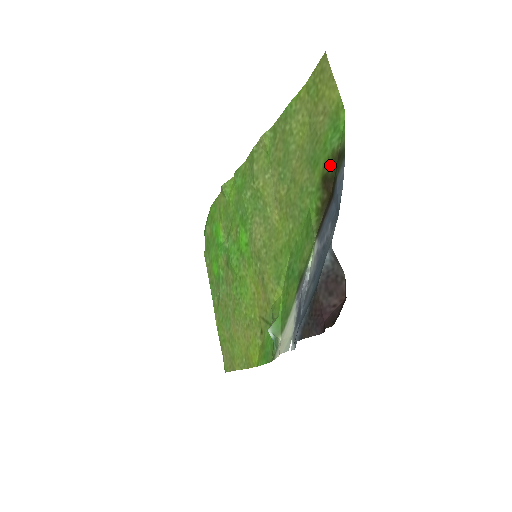
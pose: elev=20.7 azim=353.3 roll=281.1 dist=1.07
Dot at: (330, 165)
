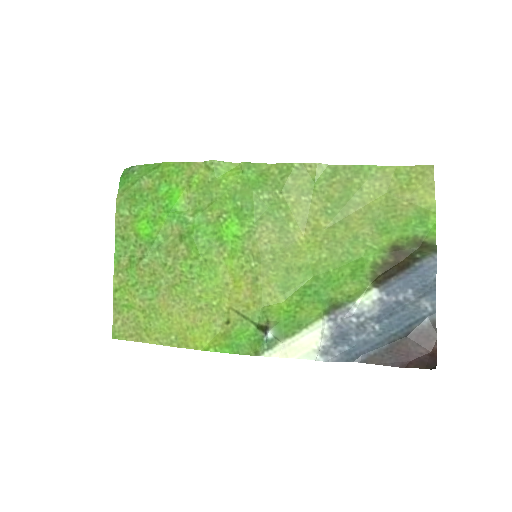
Dot at: (409, 244)
